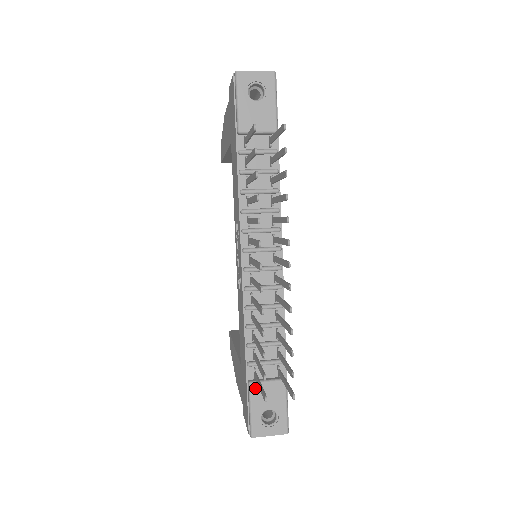
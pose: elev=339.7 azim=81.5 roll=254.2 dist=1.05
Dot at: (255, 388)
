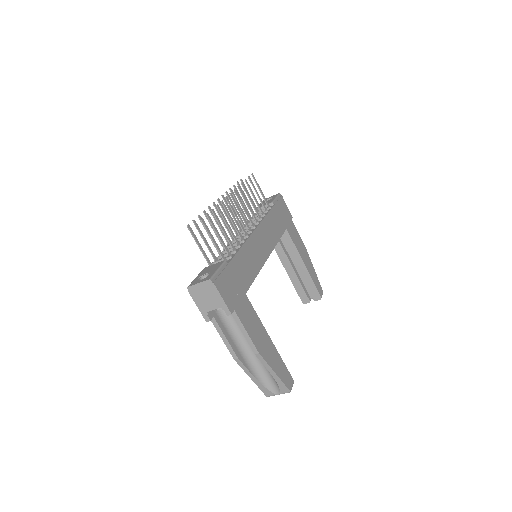
Dot at: (206, 268)
